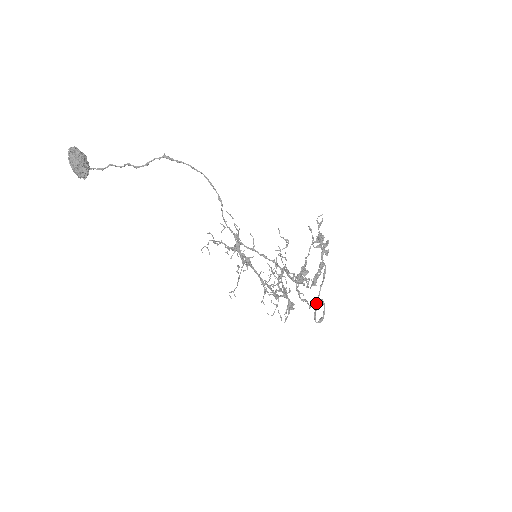
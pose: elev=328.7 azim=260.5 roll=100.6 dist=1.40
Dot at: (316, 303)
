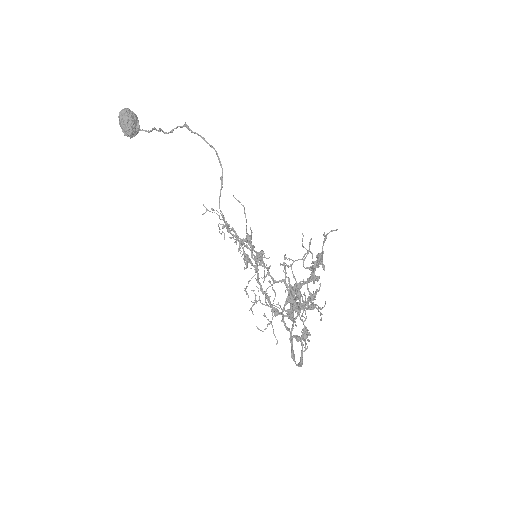
Dot at: (291, 338)
